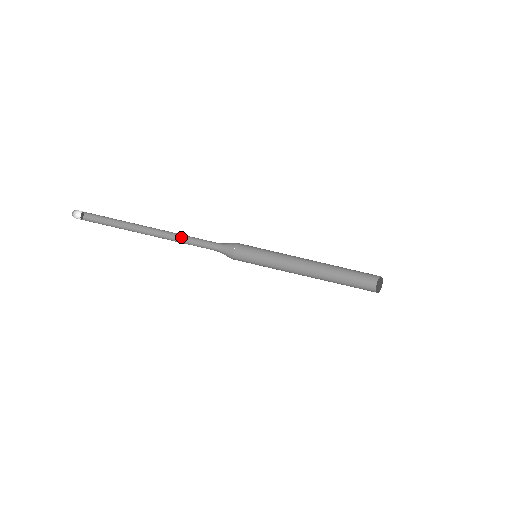
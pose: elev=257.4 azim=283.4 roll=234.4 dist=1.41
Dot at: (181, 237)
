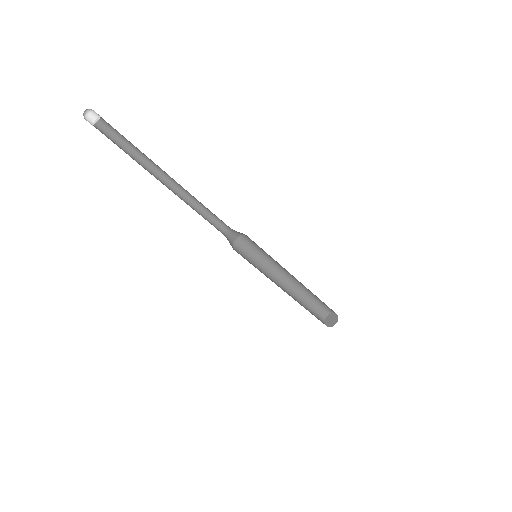
Dot at: (196, 203)
